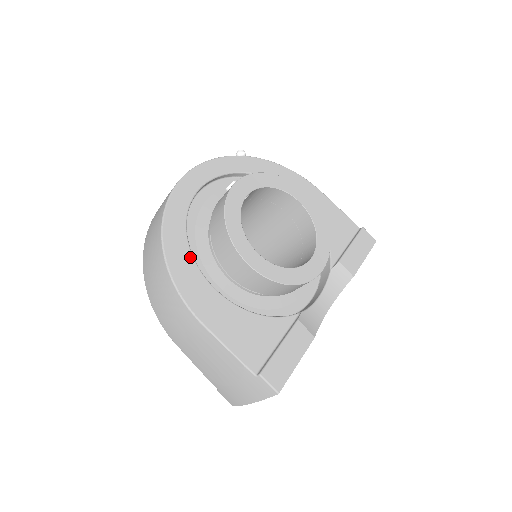
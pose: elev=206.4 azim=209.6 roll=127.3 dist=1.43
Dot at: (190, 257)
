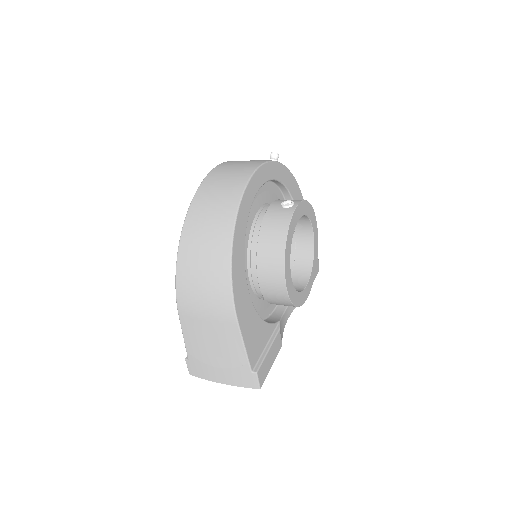
Dot at: (243, 257)
